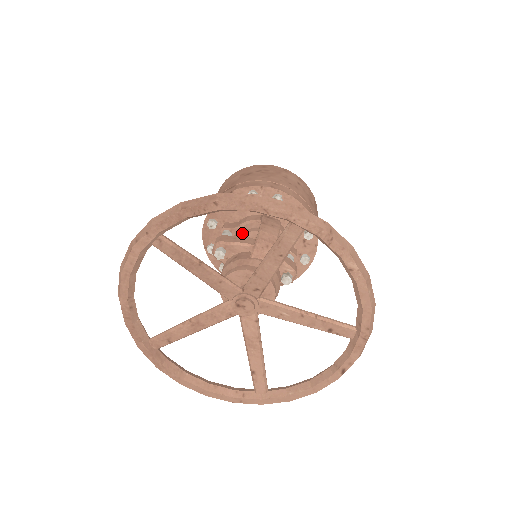
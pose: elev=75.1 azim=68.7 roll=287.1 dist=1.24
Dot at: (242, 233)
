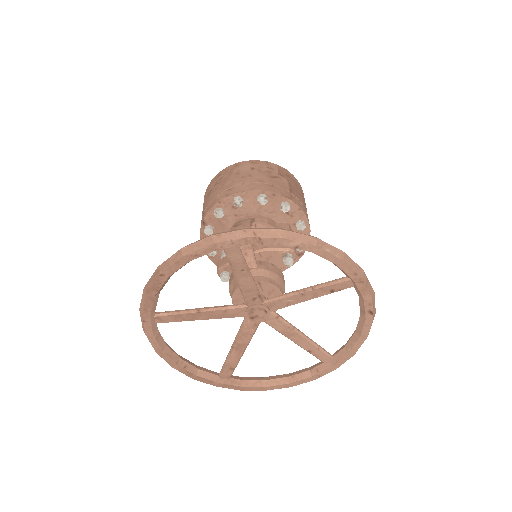
Dot at: occluded
